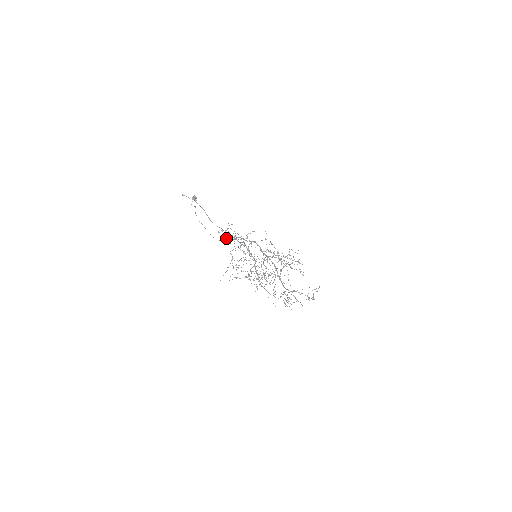
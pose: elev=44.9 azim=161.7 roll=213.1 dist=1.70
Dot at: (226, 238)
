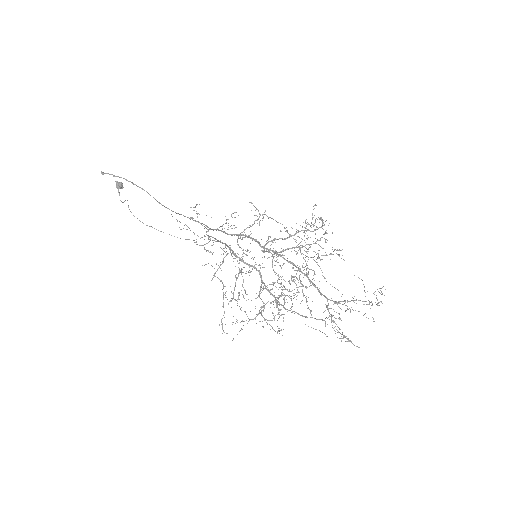
Dot at: (197, 235)
